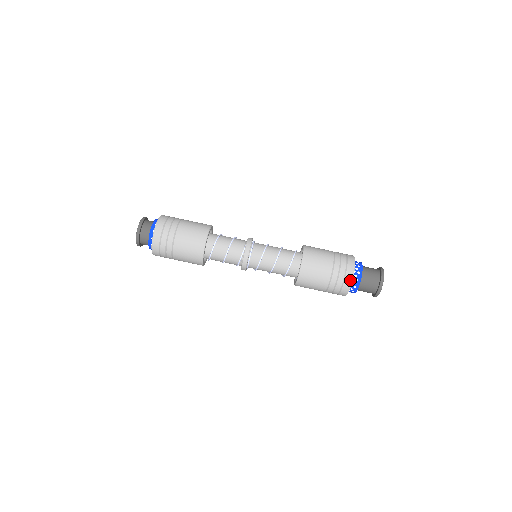
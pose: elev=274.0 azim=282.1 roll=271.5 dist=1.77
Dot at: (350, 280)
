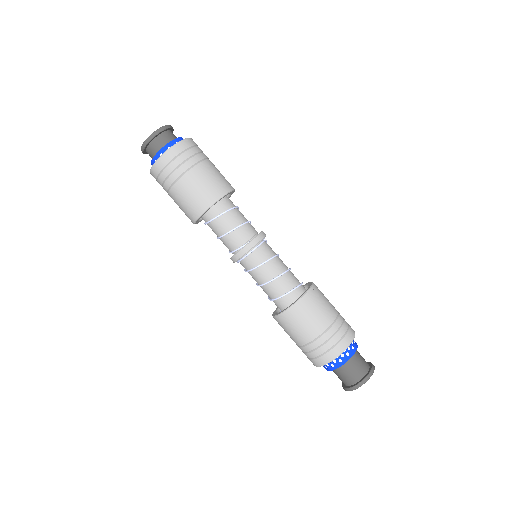
Dot at: (324, 362)
